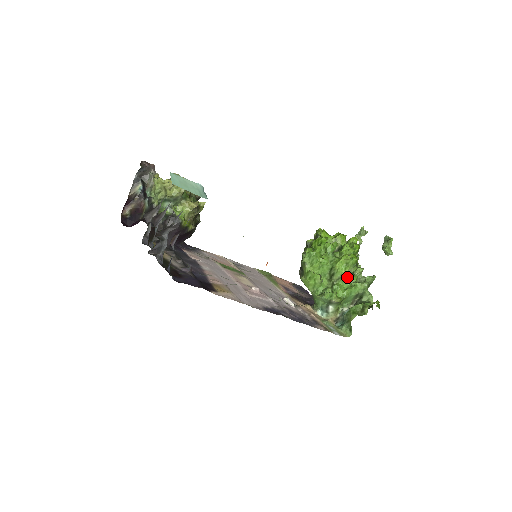
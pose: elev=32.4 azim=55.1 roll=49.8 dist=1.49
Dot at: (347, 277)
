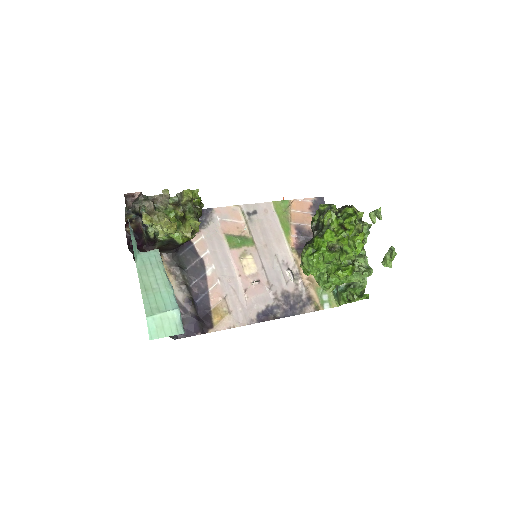
Dot at: occluded
